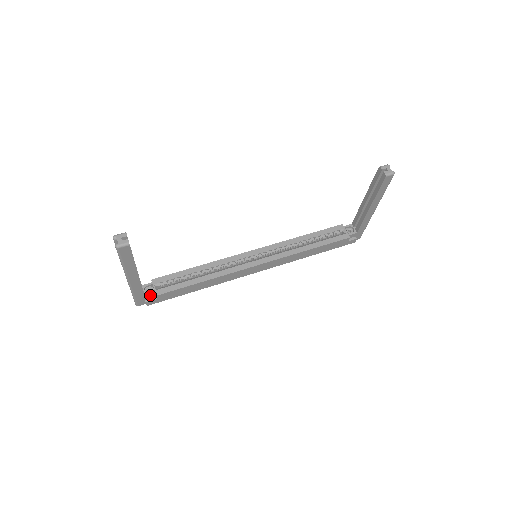
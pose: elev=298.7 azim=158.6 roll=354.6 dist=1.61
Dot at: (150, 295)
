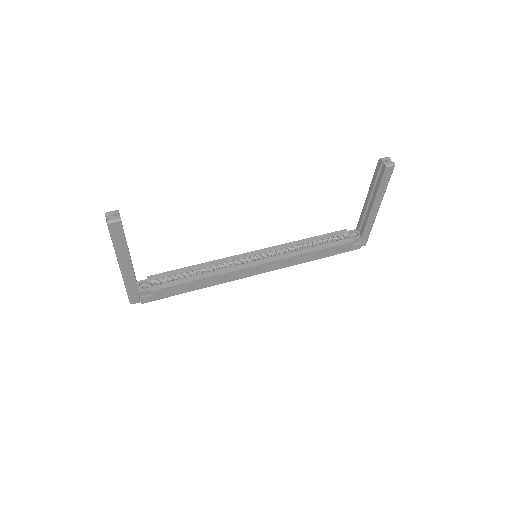
Dot at: (145, 291)
